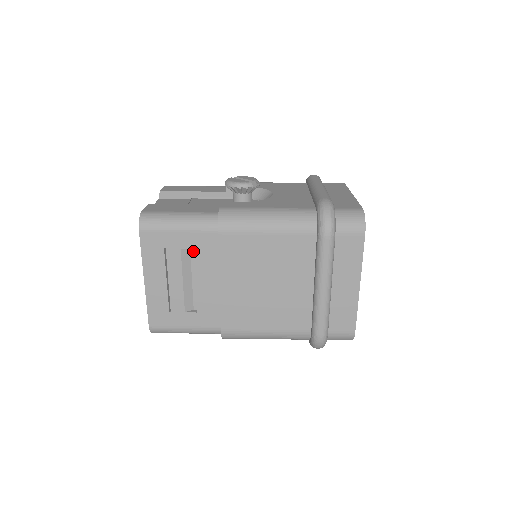
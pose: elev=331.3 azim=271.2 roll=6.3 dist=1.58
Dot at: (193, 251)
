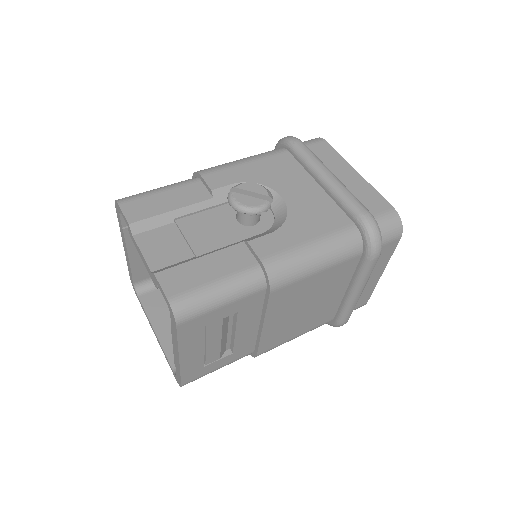
Dot at: occluded
